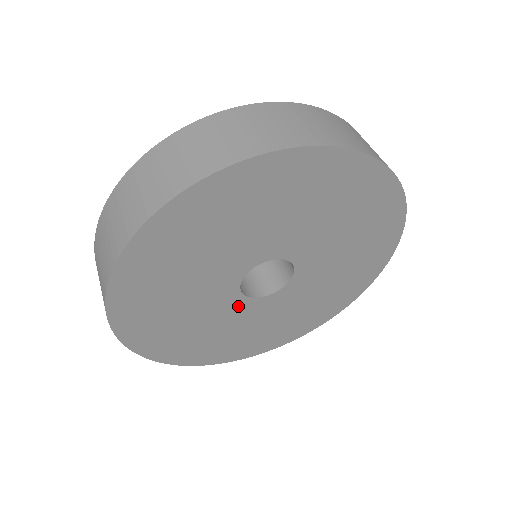
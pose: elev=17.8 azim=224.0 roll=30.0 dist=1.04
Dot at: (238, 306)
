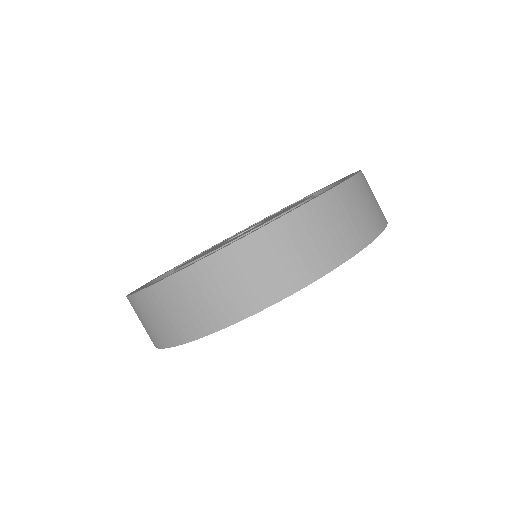
Dot at: occluded
